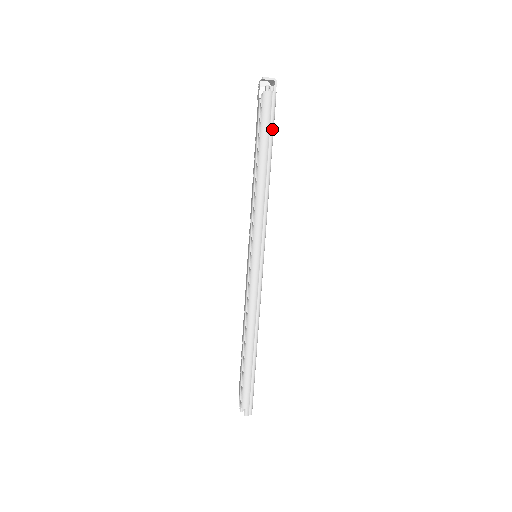
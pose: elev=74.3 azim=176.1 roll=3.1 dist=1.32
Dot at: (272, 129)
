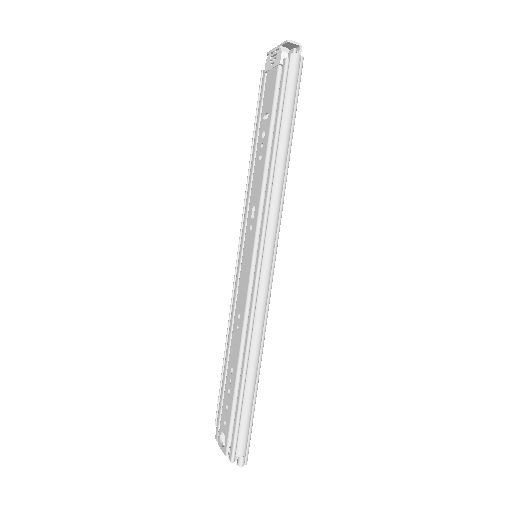
Dot at: (297, 99)
